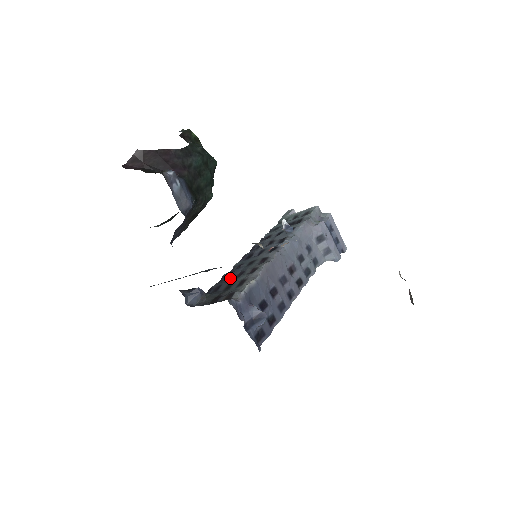
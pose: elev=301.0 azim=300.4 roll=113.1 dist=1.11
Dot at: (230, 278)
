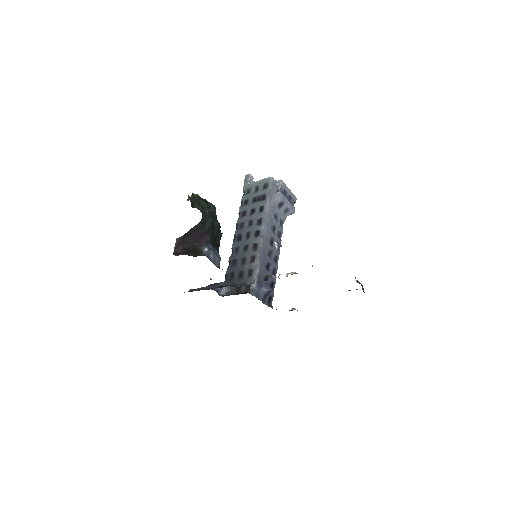
Dot at: (237, 264)
